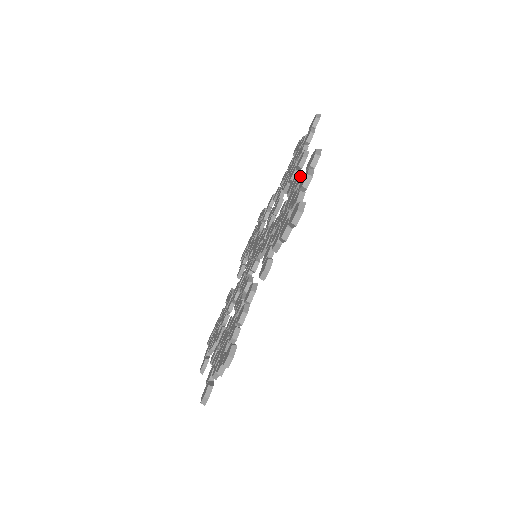
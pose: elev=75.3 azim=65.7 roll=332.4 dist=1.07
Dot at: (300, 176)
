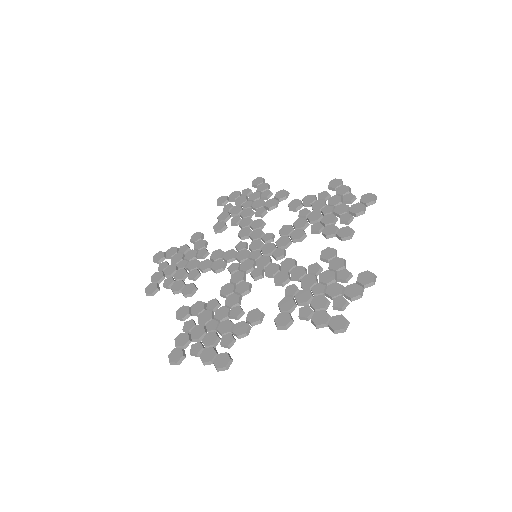
Dot at: (347, 272)
